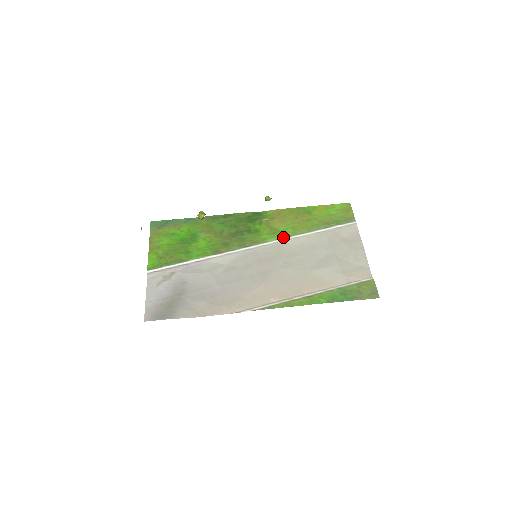
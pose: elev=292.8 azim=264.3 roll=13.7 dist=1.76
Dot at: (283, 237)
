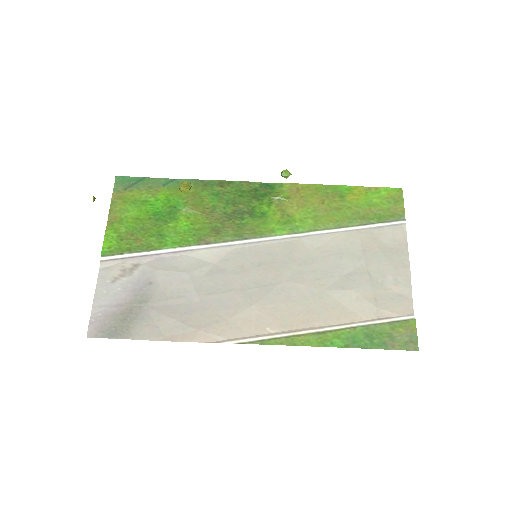
Dot at: (299, 231)
